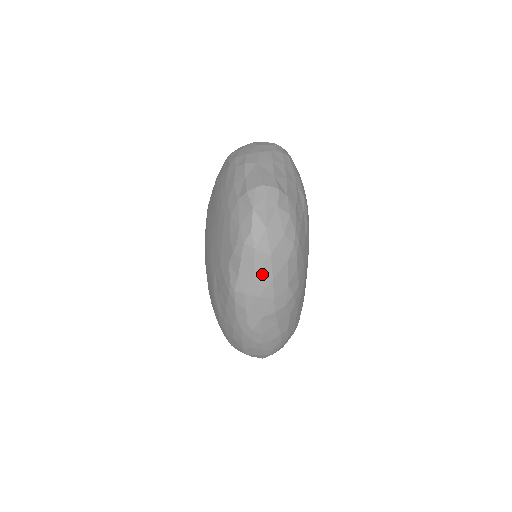
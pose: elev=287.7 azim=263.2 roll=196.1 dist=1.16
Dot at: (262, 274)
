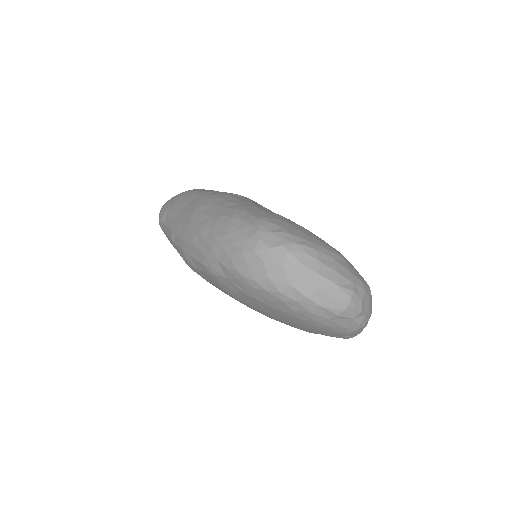
Dot at: occluded
